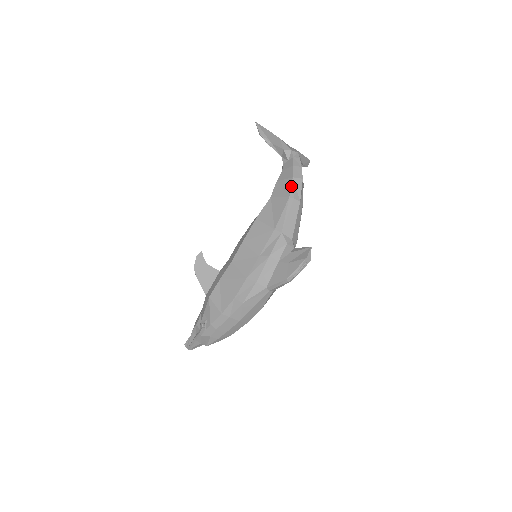
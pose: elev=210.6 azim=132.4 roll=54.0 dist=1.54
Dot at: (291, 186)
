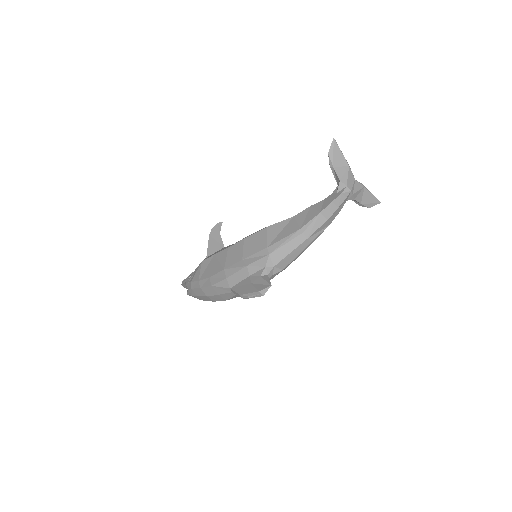
Dot at: (311, 220)
